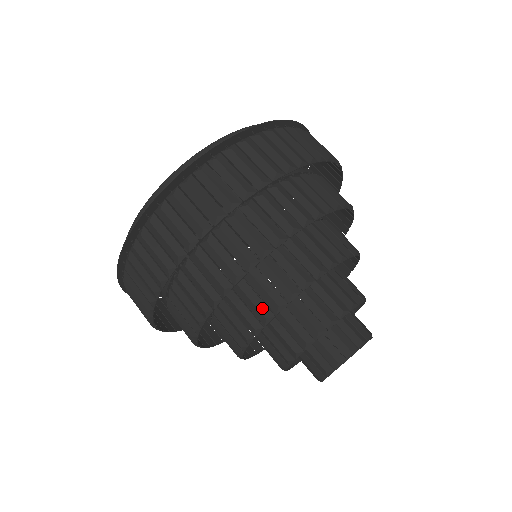
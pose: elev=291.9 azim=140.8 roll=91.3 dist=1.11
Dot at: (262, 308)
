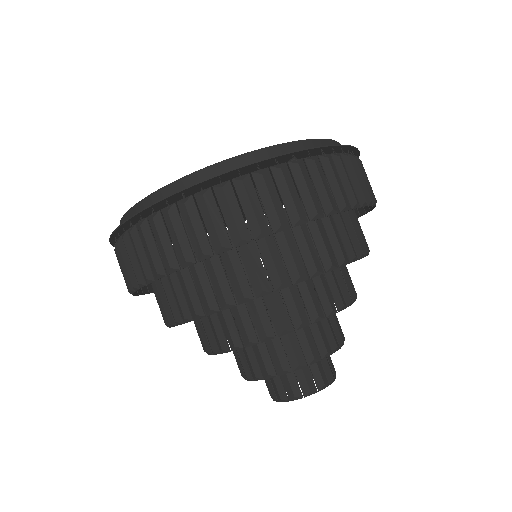
Dot at: (202, 342)
